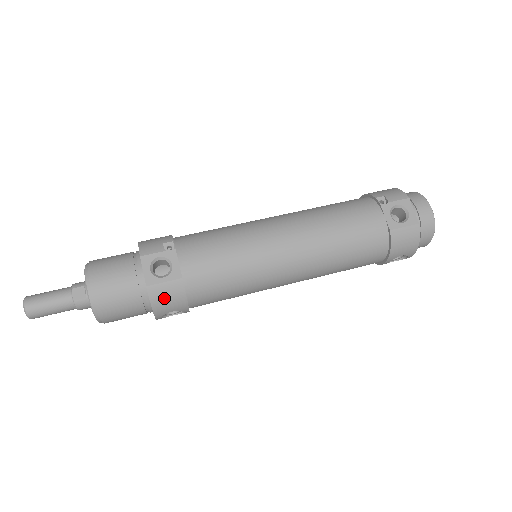
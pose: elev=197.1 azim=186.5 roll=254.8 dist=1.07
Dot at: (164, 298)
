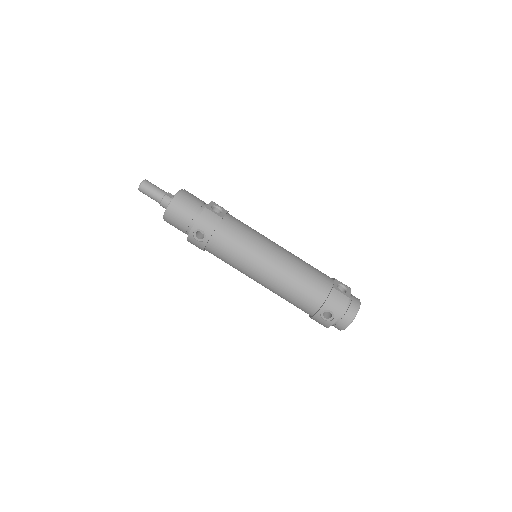
Dot at: (207, 218)
